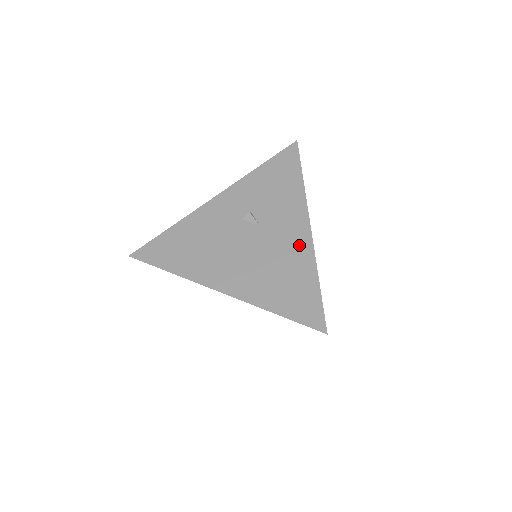
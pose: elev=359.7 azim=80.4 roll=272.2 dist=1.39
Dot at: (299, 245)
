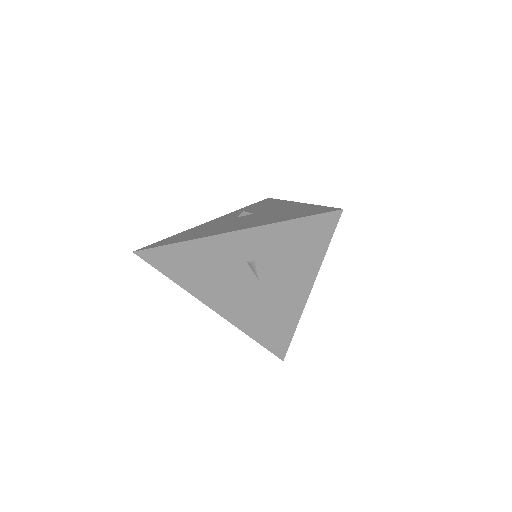
Dot at: (293, 206)
